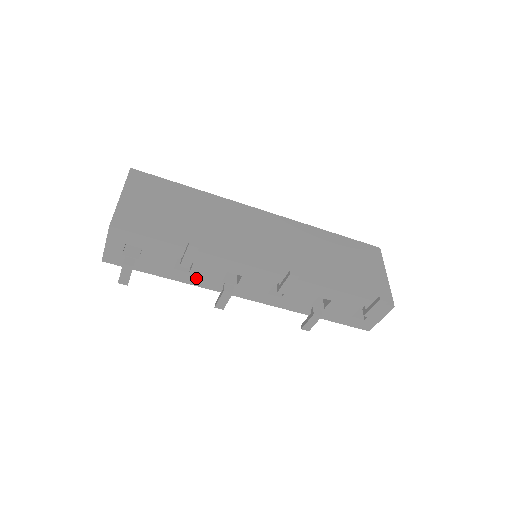
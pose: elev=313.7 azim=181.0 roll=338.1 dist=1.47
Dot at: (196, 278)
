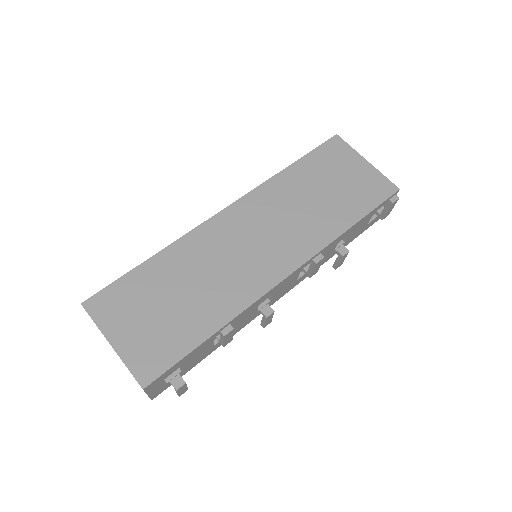
Dot at: (235, 330)
